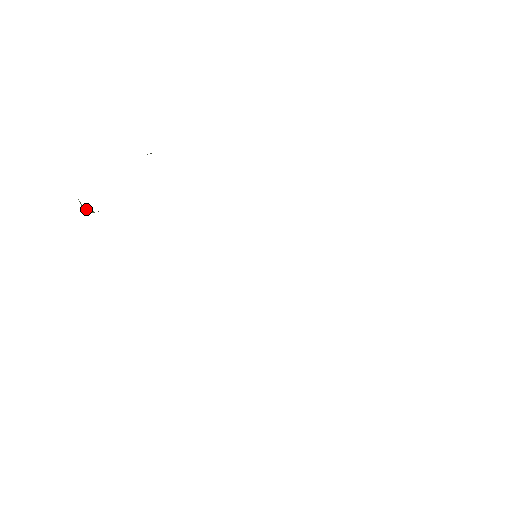
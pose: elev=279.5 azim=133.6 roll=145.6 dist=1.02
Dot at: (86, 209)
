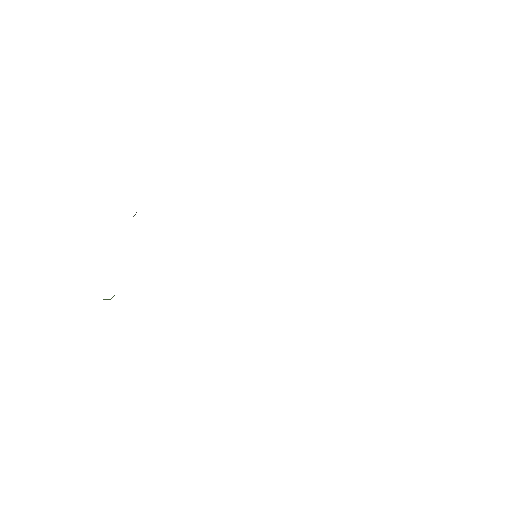
Dot at: (105, 299)
